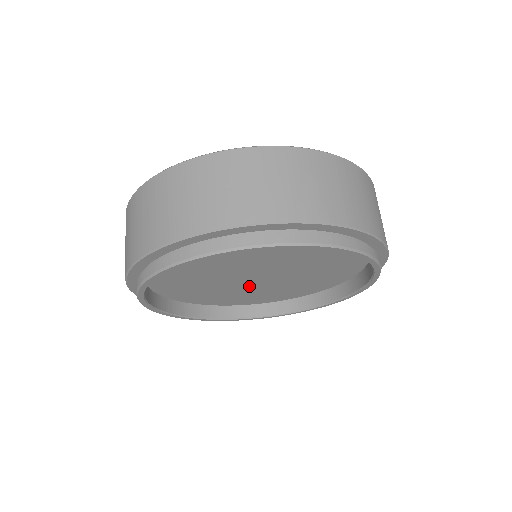
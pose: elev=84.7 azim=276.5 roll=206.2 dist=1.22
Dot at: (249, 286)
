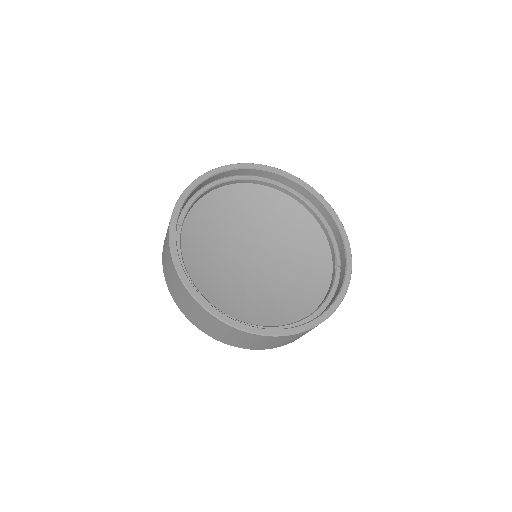
Dot at: occluded
